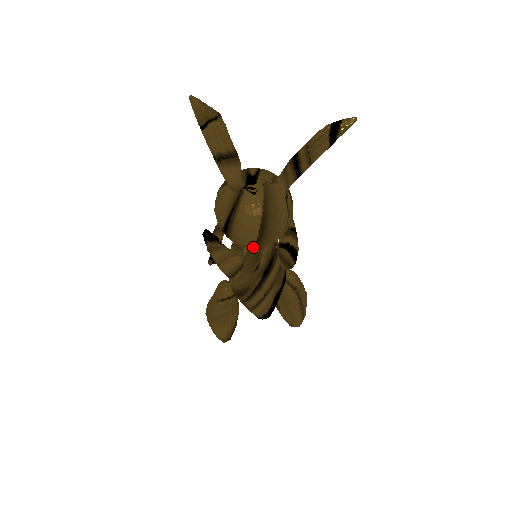
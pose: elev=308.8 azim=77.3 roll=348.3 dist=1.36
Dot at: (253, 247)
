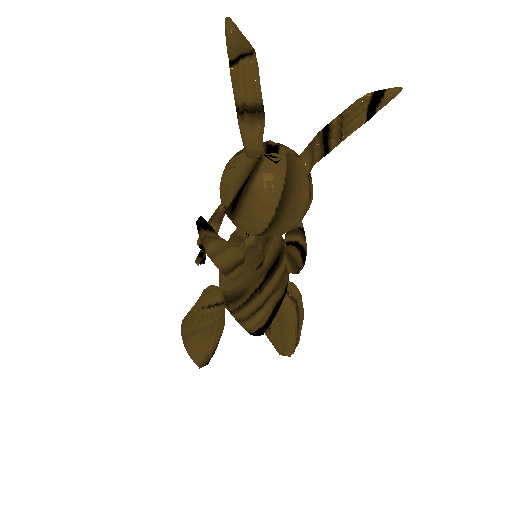
Dot at: (262, 235)
